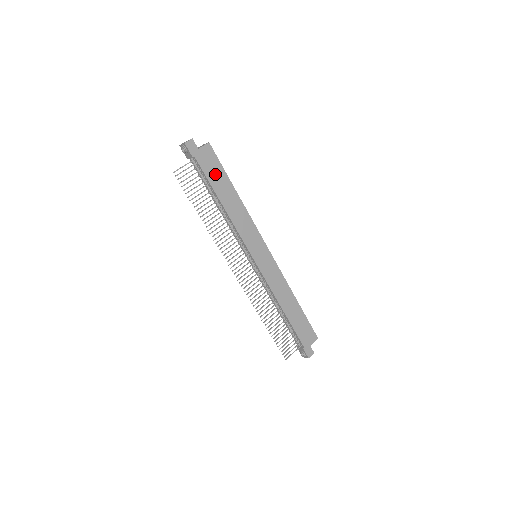
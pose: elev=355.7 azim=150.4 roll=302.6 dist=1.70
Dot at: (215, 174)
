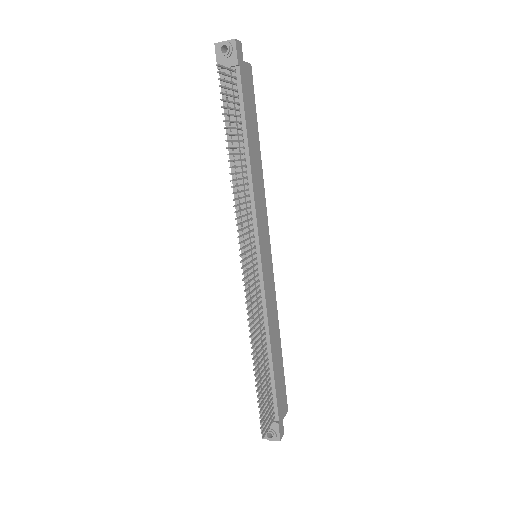
Dot at: (250, 109)
